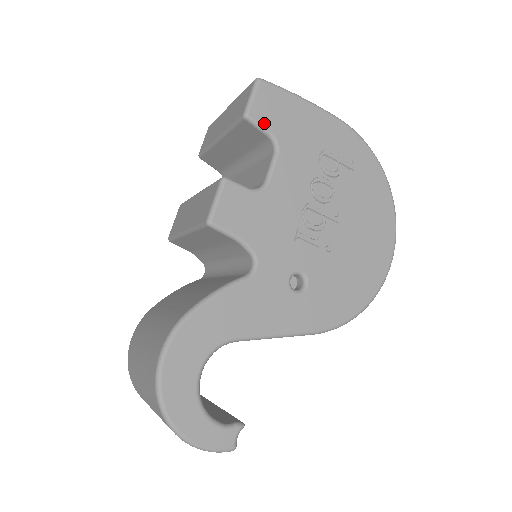
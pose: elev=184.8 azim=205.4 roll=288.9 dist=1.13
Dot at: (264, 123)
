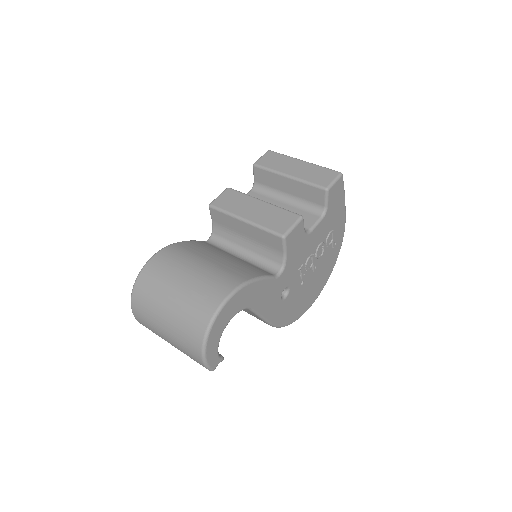
Dot at: (329, 199)
